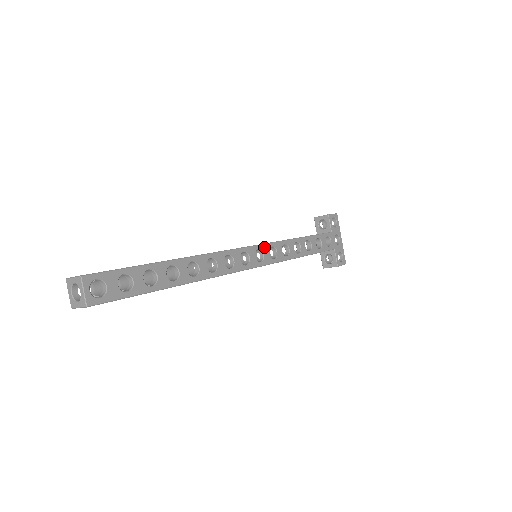
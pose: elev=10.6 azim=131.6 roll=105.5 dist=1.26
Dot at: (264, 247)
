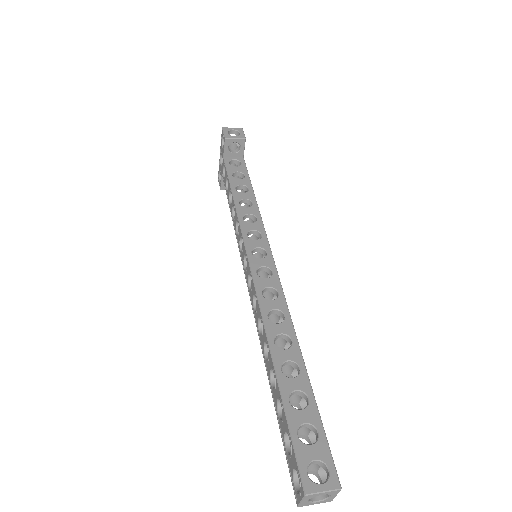
Dot at: (269, 248)
